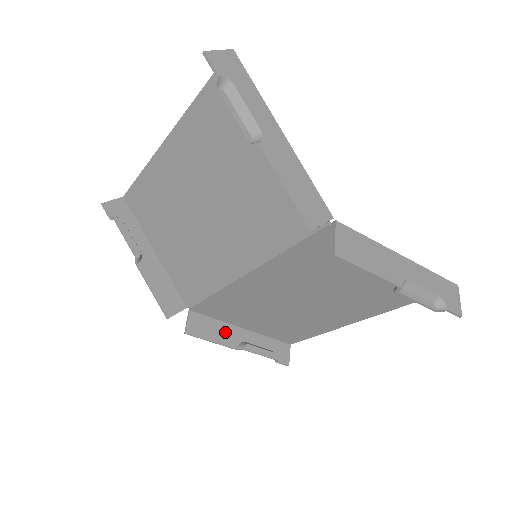
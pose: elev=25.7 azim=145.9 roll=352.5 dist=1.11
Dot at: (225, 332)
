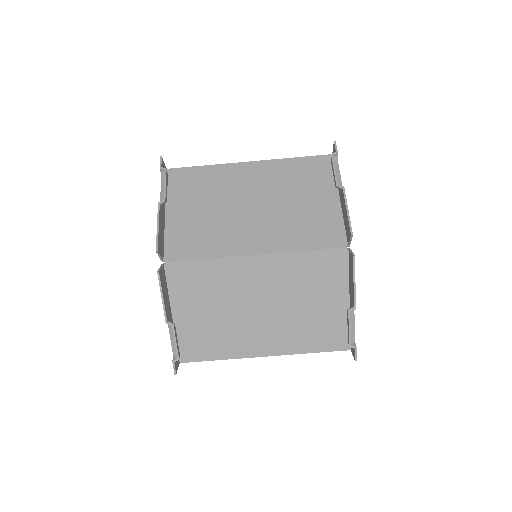
Dot at: (167, 303)
